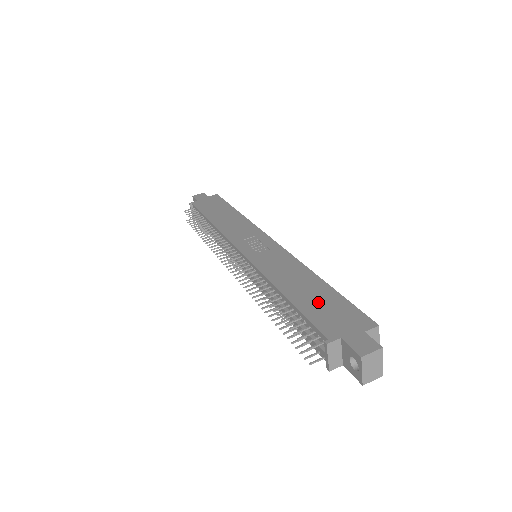
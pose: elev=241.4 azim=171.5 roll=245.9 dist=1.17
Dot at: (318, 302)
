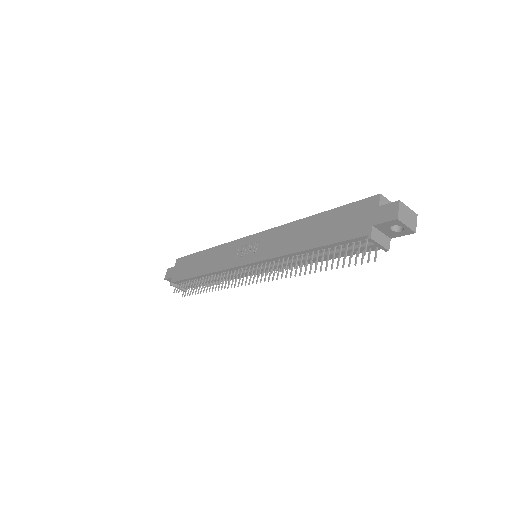
Dot at: (331, 227)
